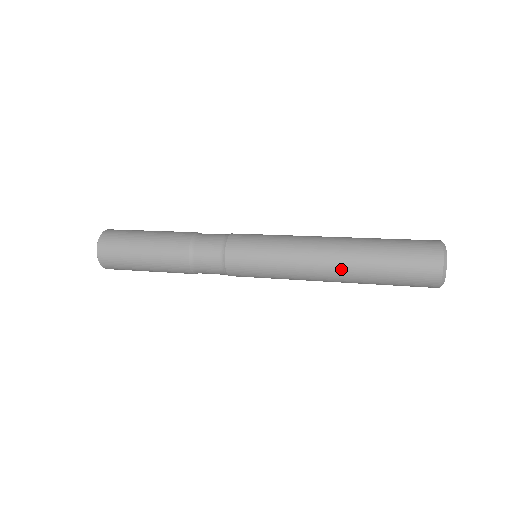
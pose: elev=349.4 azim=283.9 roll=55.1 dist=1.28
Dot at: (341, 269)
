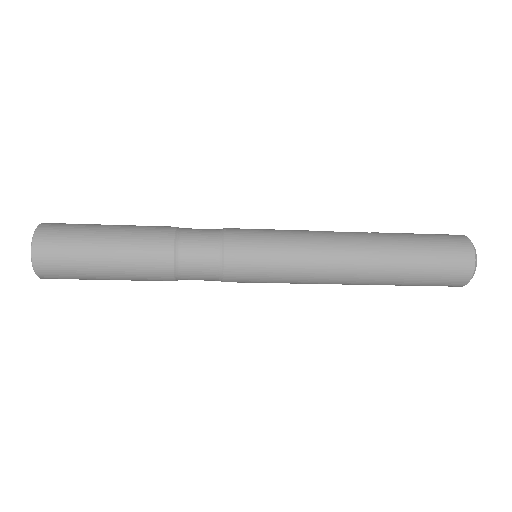
Dot at: (366, 275)
